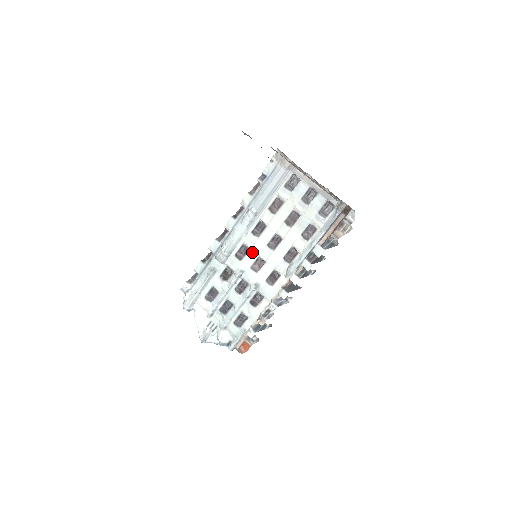
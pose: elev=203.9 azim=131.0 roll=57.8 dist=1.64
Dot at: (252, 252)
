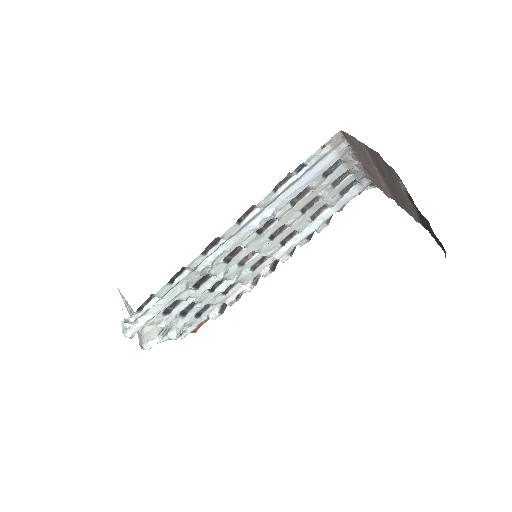
Dot at: (247, 250)
